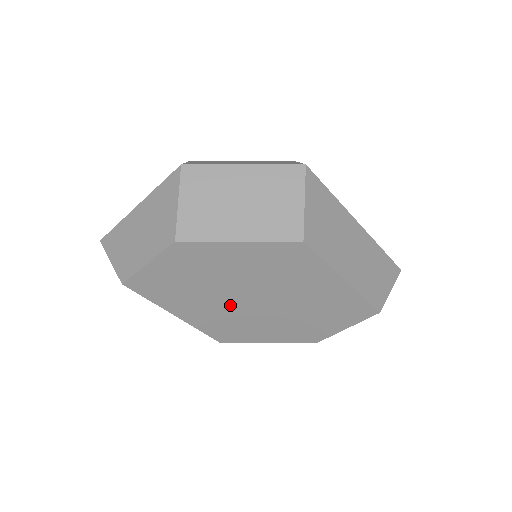
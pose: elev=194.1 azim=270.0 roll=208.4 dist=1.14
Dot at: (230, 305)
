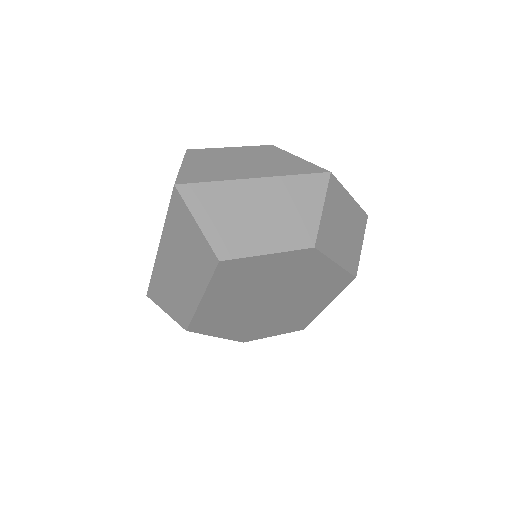
Dot at: (251, 303)
